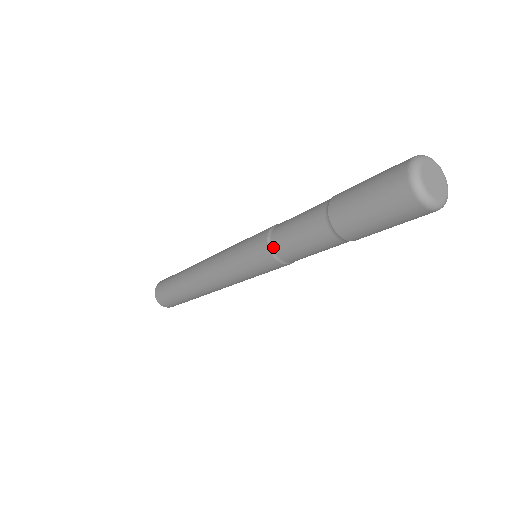
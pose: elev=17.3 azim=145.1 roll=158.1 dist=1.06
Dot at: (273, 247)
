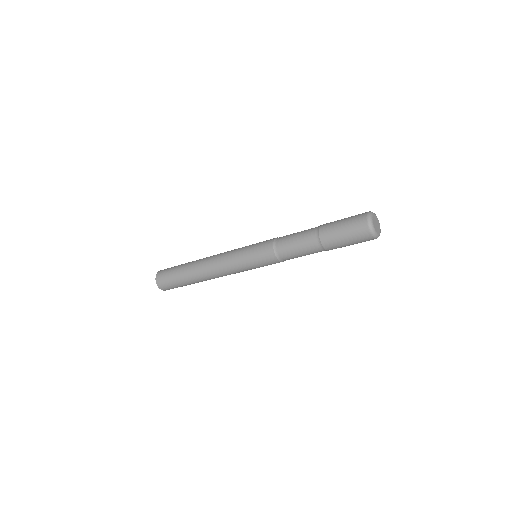
Dot at: (277, 240)
